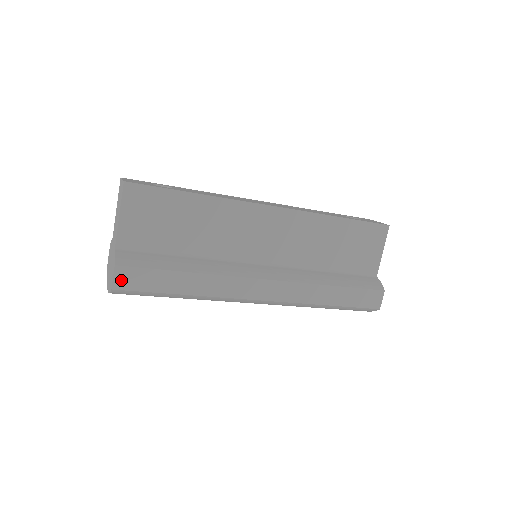
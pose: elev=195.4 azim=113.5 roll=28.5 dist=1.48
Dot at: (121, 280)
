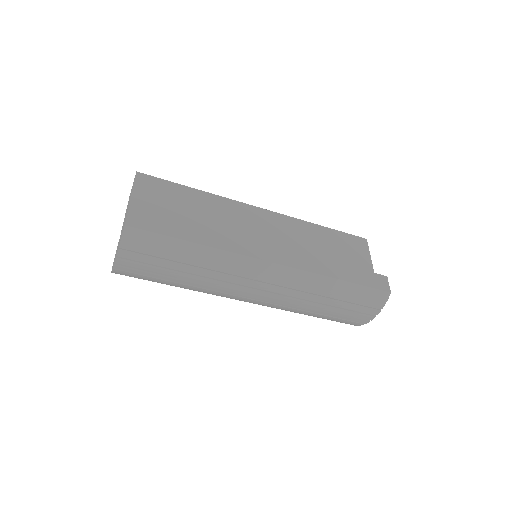
Dot at: (134, 220)
